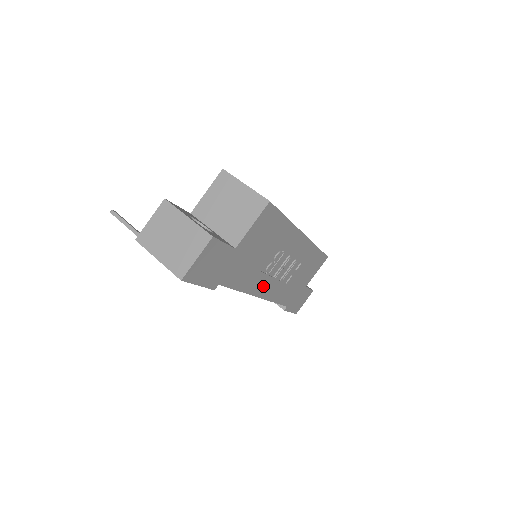
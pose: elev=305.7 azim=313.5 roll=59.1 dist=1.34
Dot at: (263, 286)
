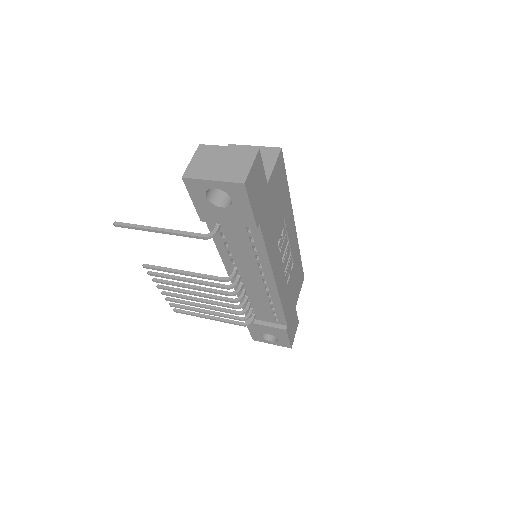
Dot at: (277, 267)
